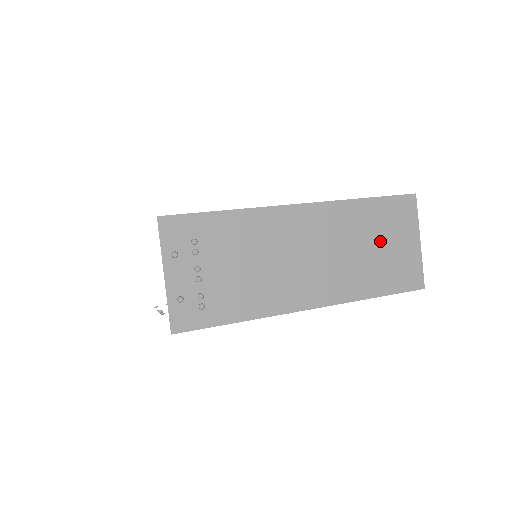
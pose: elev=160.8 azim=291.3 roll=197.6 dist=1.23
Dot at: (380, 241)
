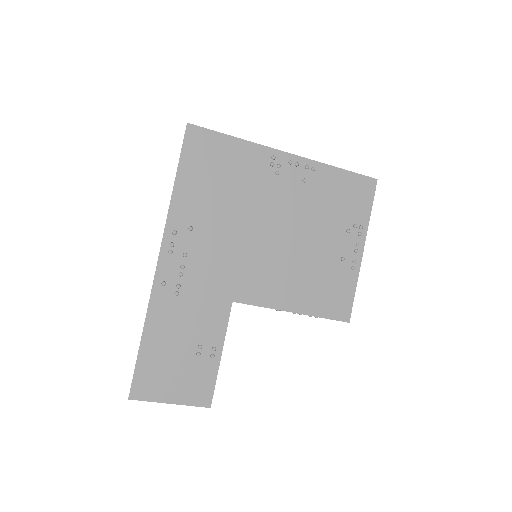
Dot at: occluded
